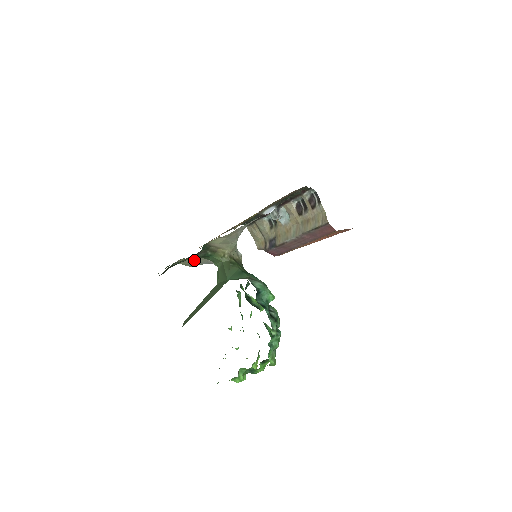
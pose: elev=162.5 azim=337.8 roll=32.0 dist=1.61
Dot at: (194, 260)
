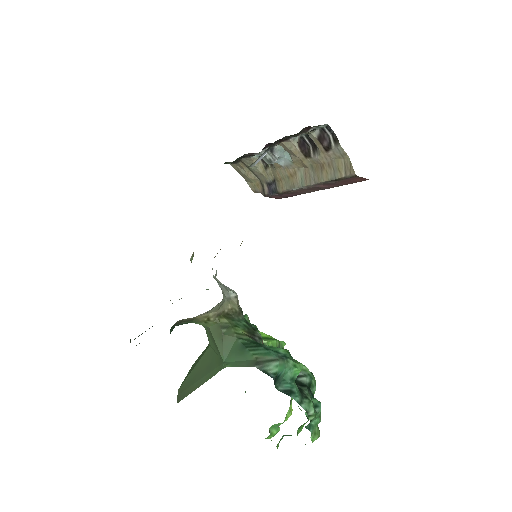
Dot at: occluded
